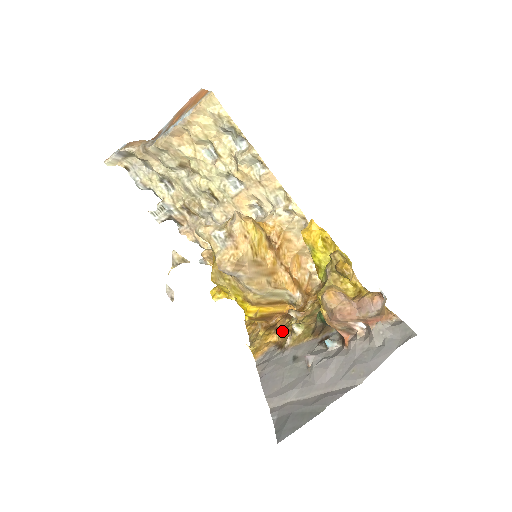
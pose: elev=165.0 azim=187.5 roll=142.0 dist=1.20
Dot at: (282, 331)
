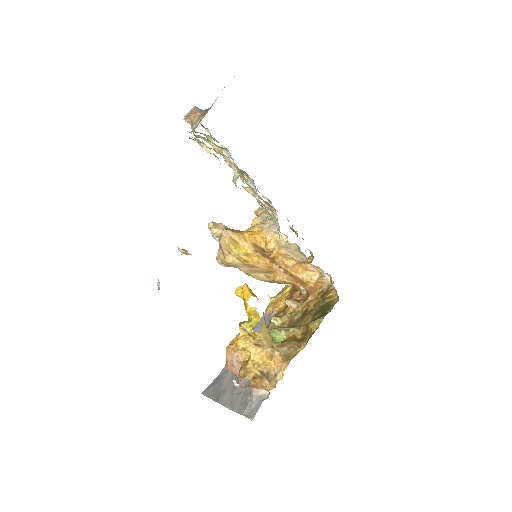
Dot at: (286, 305)
